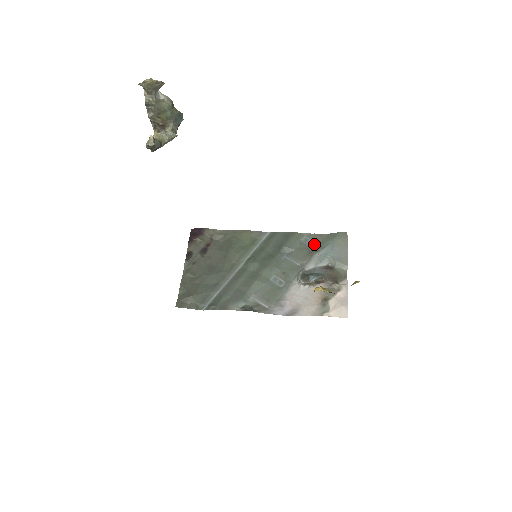
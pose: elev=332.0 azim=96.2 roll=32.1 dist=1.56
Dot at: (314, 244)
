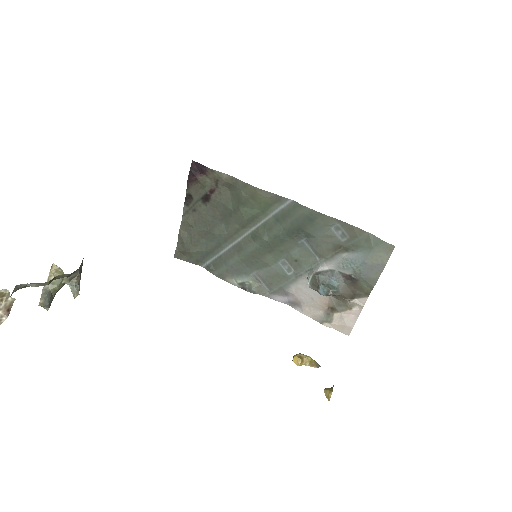
Dot at: (346, 238)
